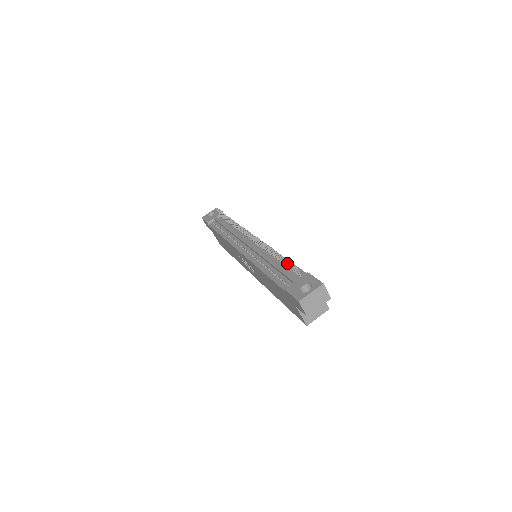
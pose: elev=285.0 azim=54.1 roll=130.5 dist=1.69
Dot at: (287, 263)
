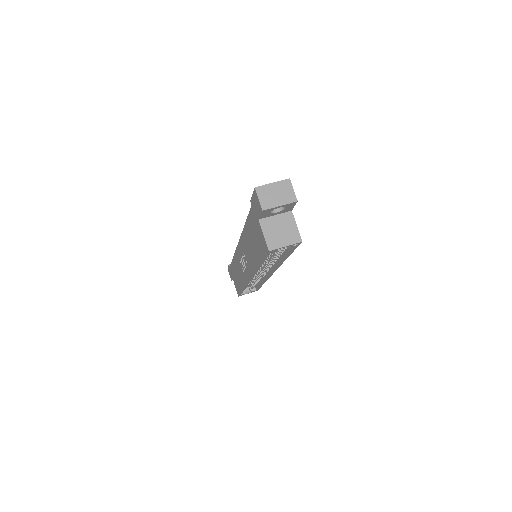
Dot at: occluded
